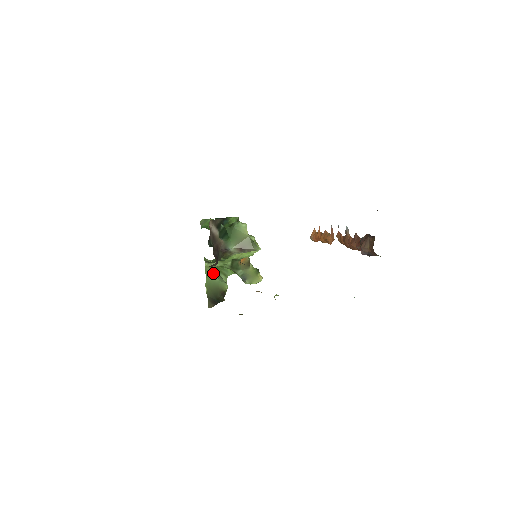
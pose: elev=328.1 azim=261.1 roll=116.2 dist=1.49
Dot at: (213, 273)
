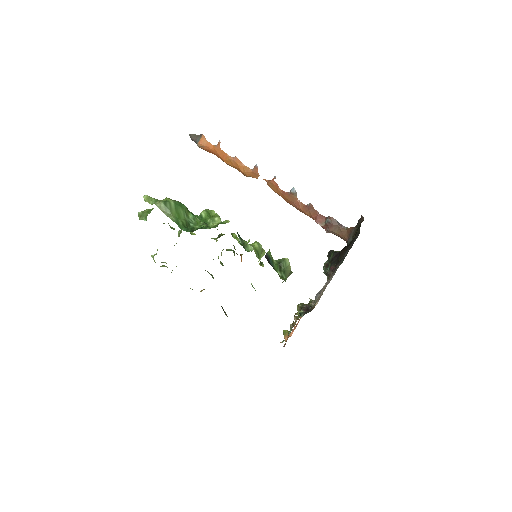
Dot at: occluded
